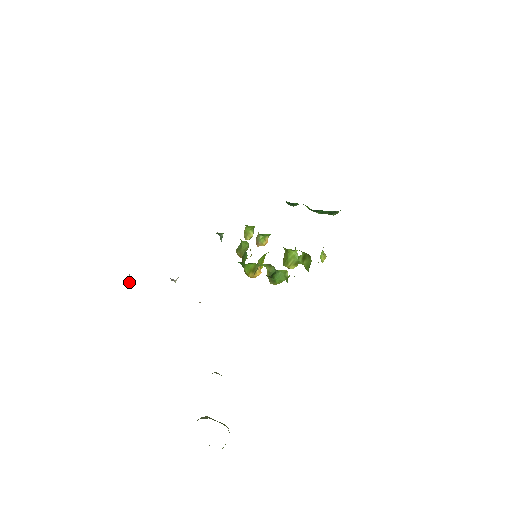
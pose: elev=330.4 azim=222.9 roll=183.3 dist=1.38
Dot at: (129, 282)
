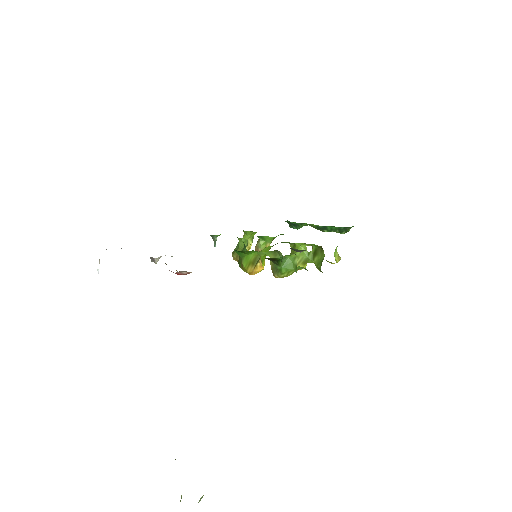
Dot at: (98, 269)
